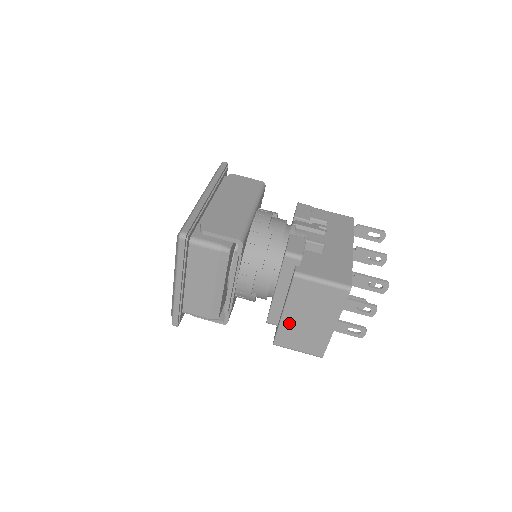
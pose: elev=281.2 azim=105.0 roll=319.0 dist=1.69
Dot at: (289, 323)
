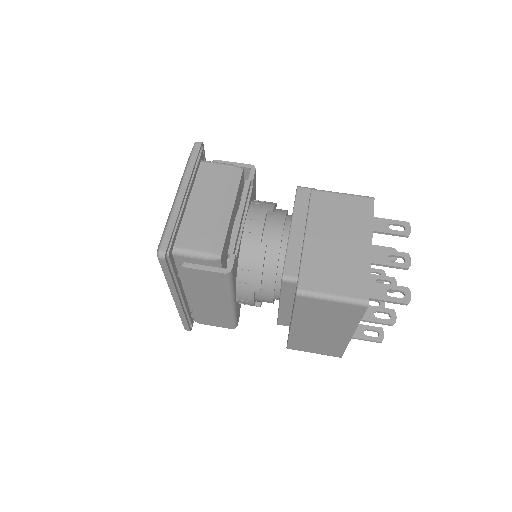
Dot at: (314, 250)
